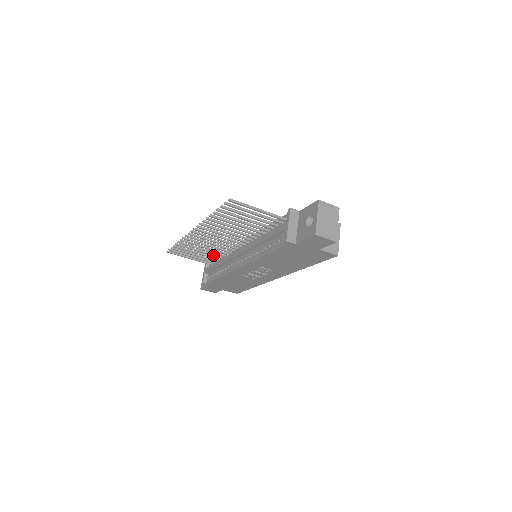
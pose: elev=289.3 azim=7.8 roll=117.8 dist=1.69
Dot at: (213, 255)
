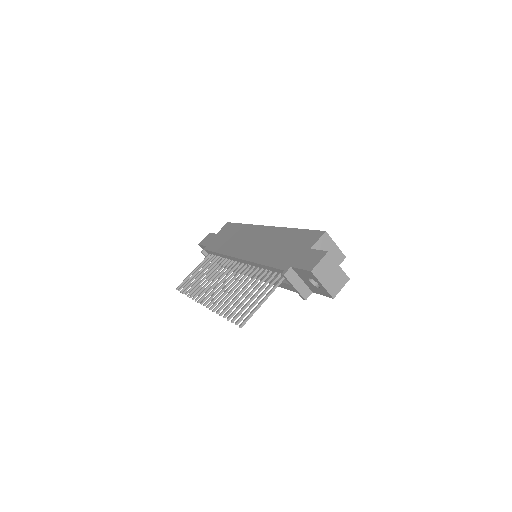
Dot at: (214, 265)
